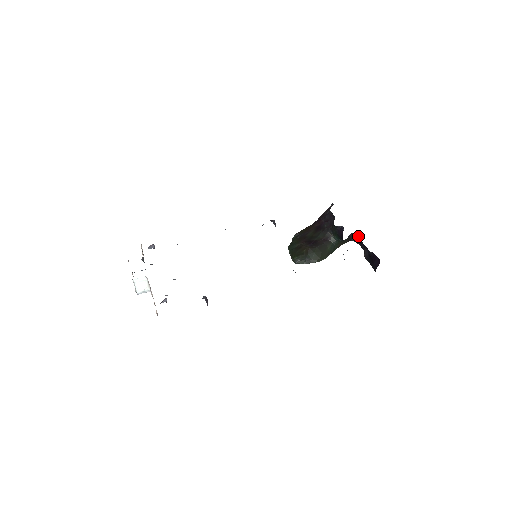
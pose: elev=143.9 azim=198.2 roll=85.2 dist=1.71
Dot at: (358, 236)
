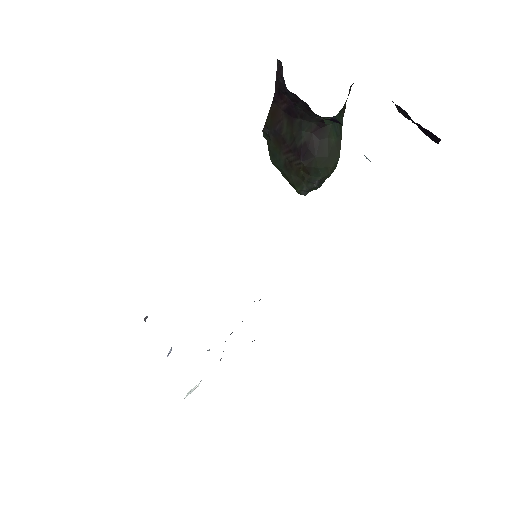
Dot at: occluded
